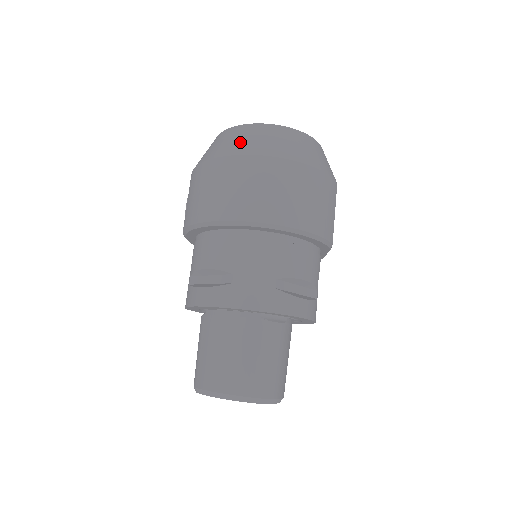
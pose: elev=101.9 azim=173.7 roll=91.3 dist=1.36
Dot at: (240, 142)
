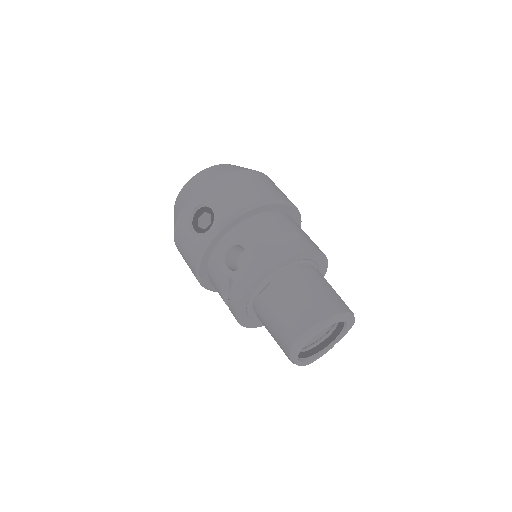
Dot at: (240, 167)
